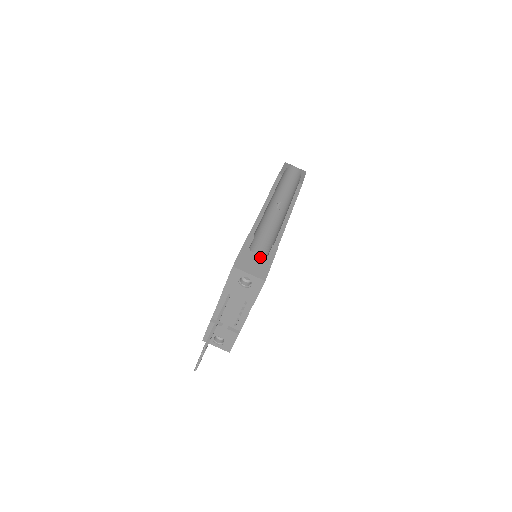
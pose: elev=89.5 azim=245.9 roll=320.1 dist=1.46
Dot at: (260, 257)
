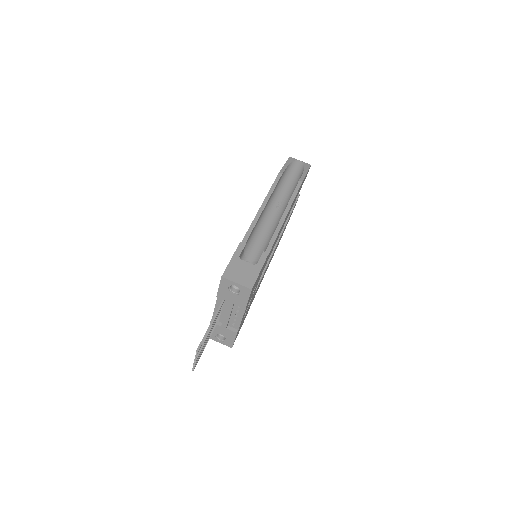
Dot at: (249, 265)
